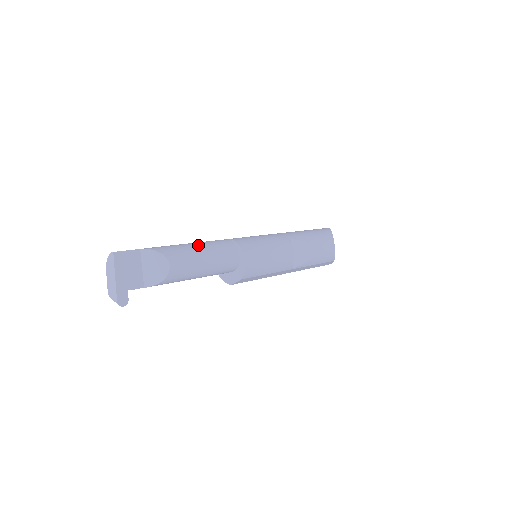
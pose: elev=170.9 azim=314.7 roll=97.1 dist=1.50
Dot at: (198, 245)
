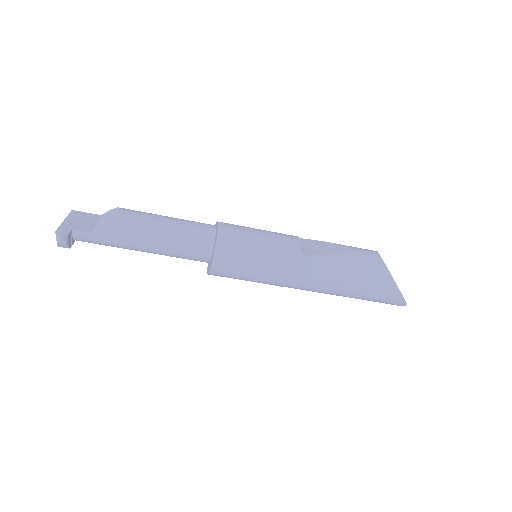
Dot at: occluded
